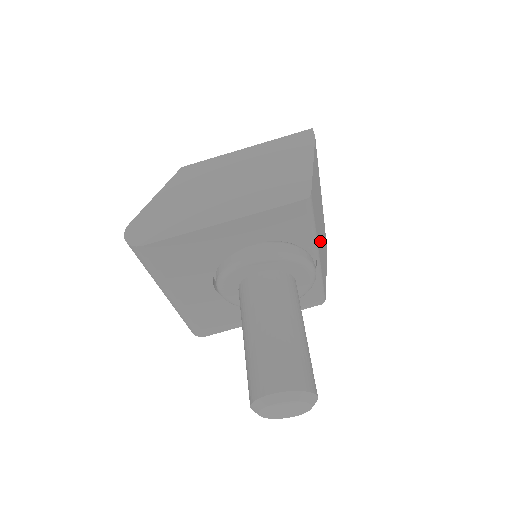
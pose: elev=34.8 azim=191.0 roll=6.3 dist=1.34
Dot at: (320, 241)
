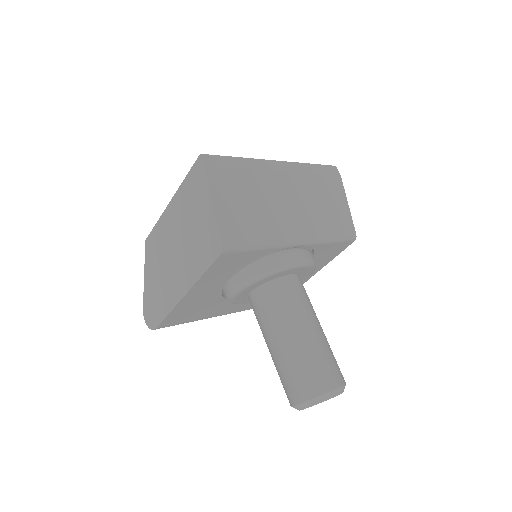
Dot at: (295, 221)
